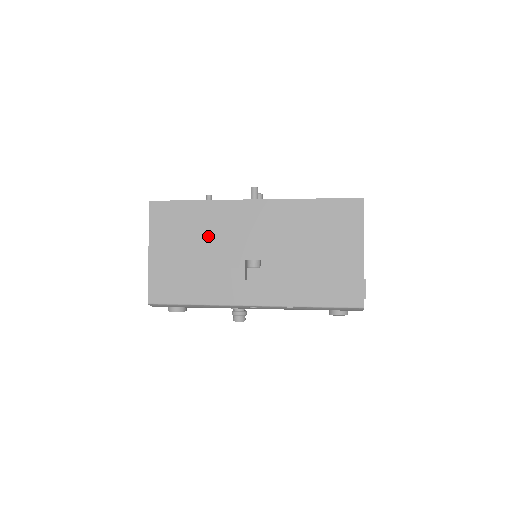
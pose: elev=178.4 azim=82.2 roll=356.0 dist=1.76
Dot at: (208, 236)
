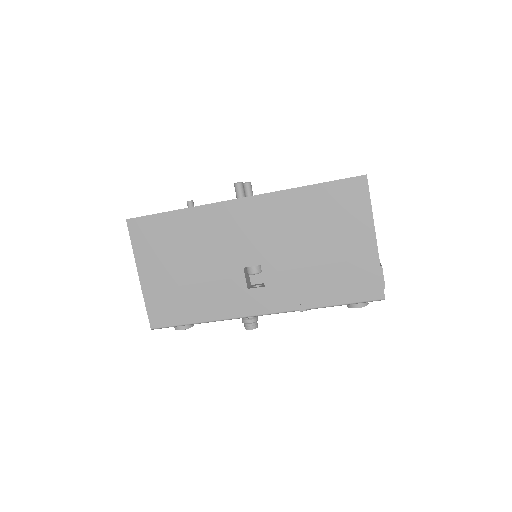
Dot at: (198, 248)
